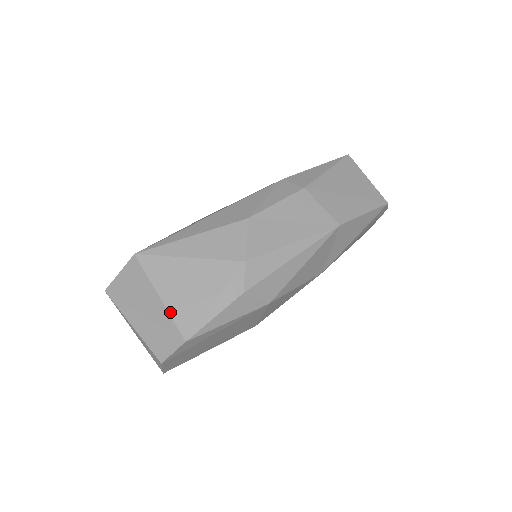
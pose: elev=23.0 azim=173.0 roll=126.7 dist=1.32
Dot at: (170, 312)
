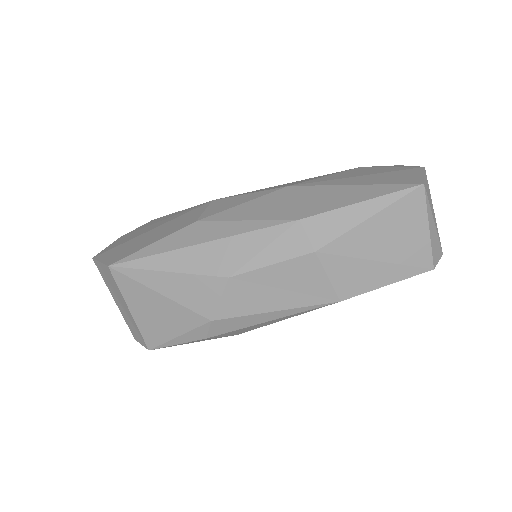
Dot at: (138, 326)
